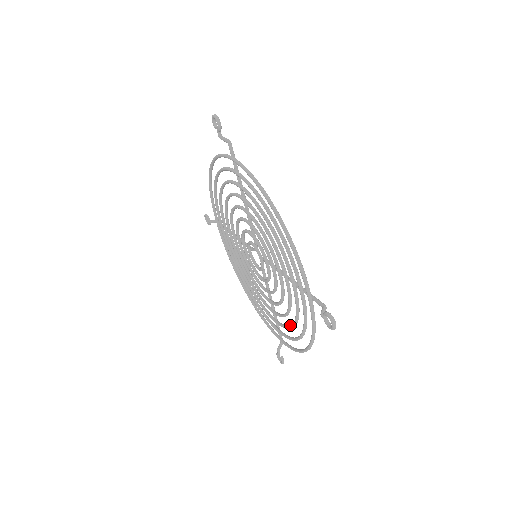
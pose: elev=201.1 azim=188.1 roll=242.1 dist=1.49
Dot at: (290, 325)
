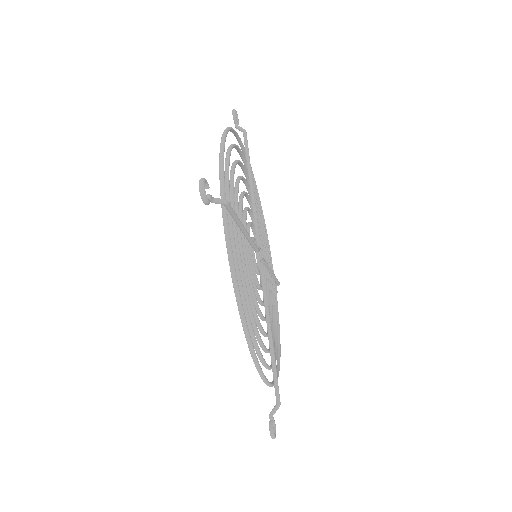
Dot at: (273, 322)
